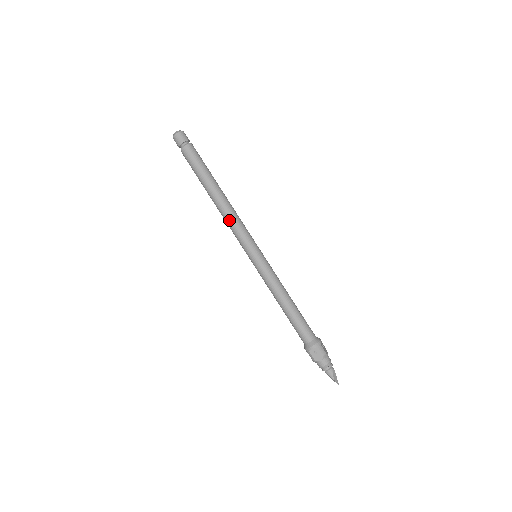
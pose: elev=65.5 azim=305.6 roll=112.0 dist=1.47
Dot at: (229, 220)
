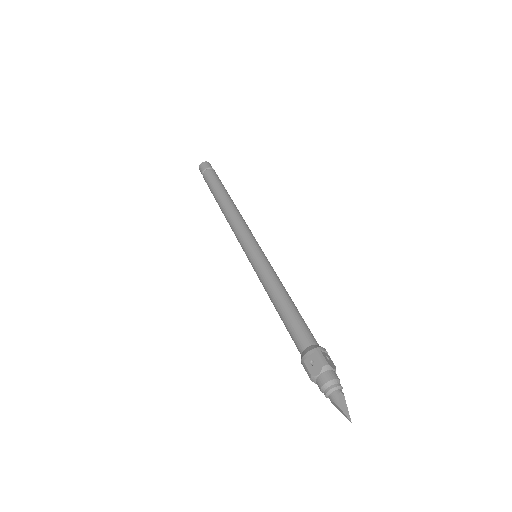
Dot at: (231, 222)
